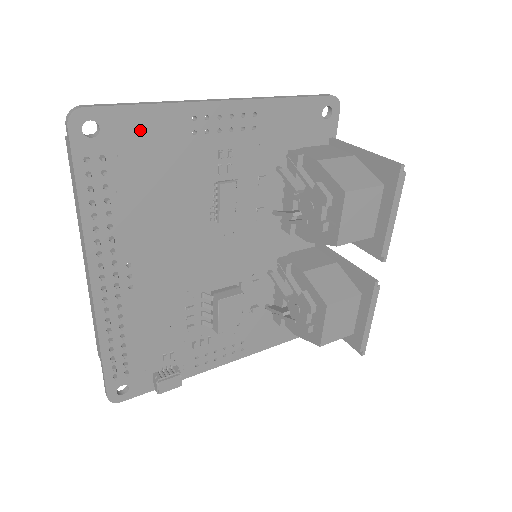
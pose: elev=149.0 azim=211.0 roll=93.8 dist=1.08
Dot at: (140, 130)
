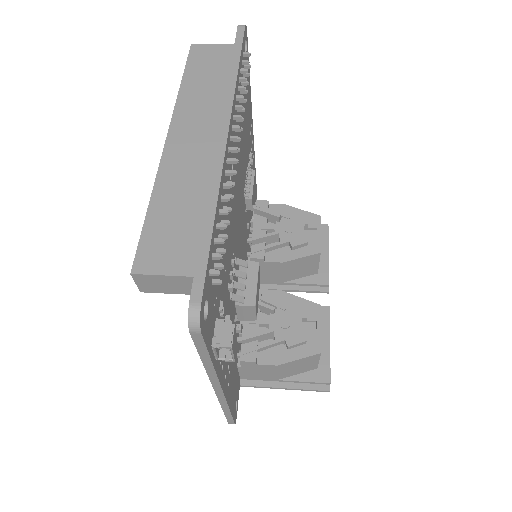
Dot at: occluded
